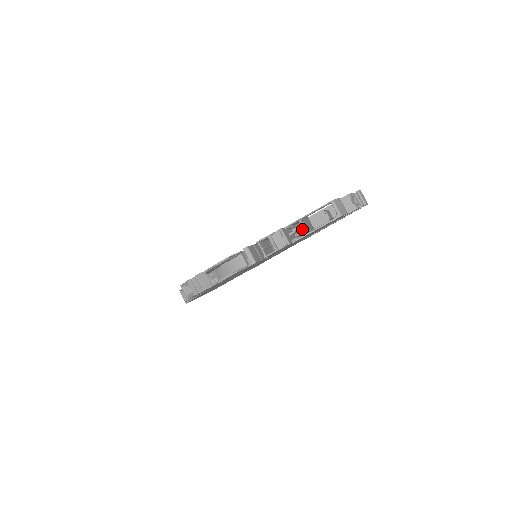
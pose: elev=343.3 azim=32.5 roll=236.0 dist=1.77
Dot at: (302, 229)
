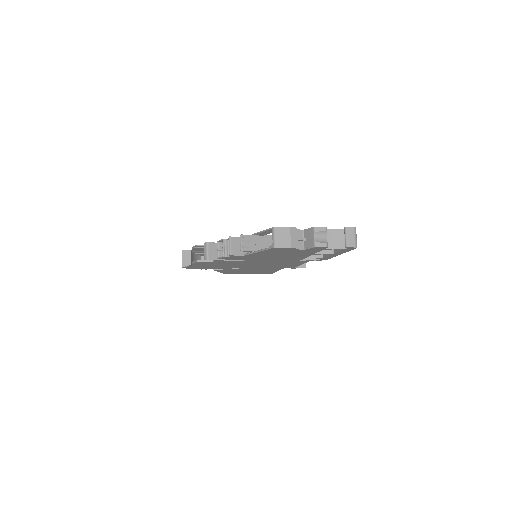
Dot at: occluded
